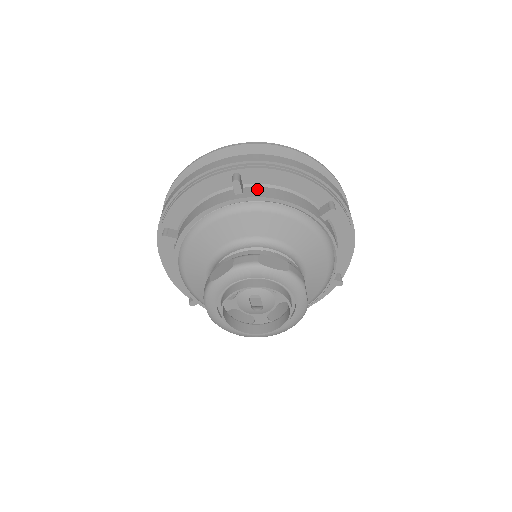
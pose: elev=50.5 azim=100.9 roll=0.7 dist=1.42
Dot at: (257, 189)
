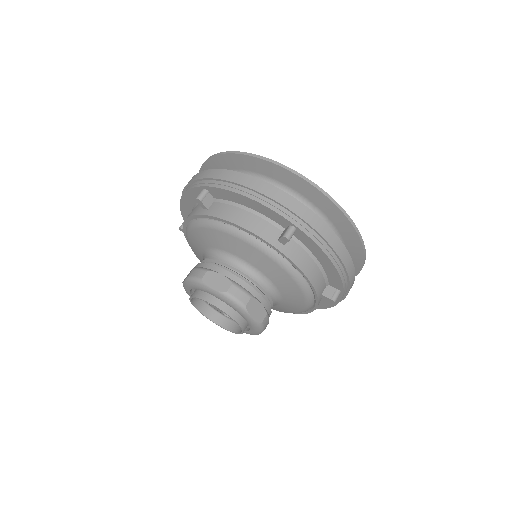
Dot at: (298, 249)
